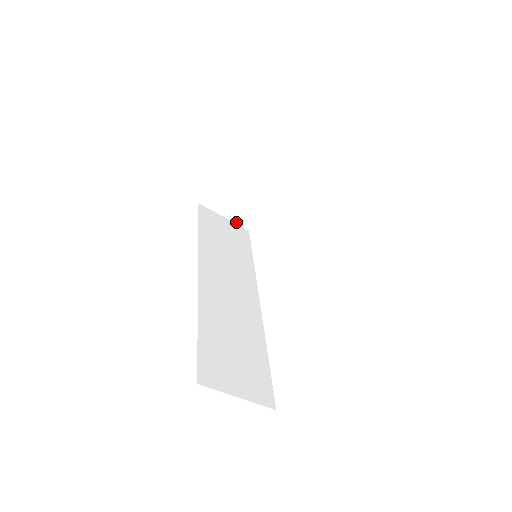
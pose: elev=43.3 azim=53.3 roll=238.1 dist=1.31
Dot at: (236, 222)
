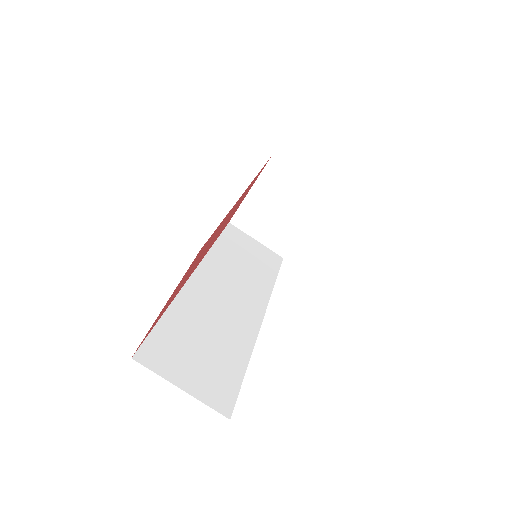
Dot at: (269, 247)
